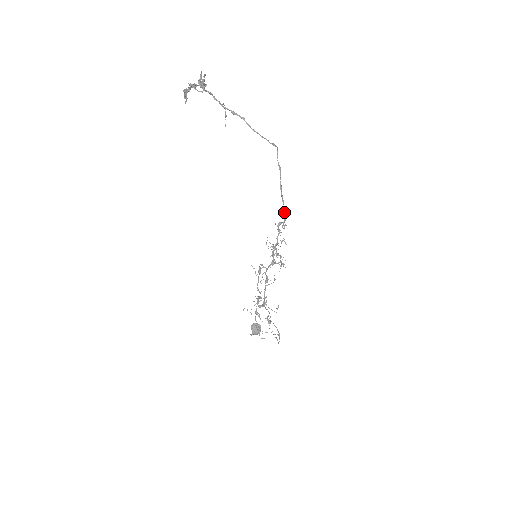
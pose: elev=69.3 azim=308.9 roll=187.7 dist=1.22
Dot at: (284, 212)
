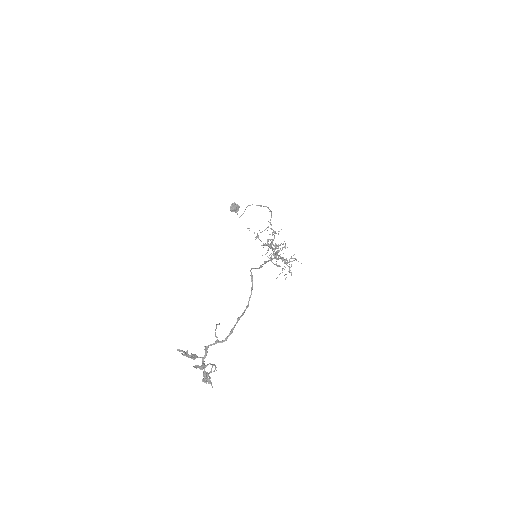
Dot at: occluded
